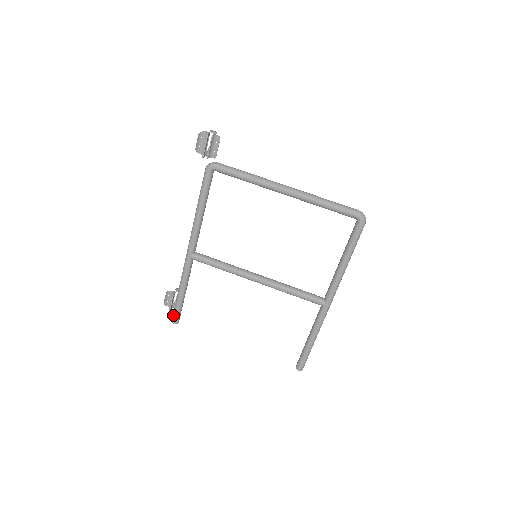
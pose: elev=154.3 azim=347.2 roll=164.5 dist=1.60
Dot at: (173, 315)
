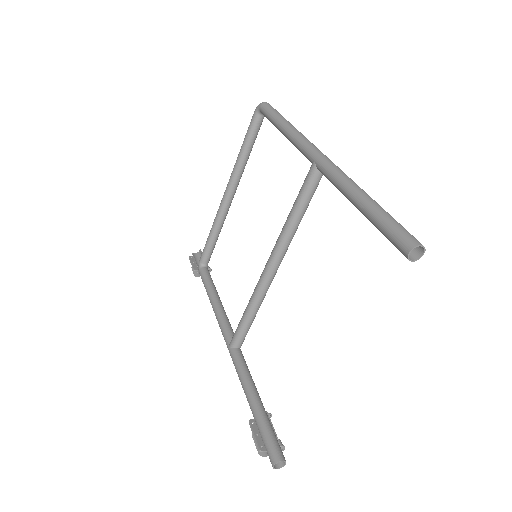
Dot at: occluded
